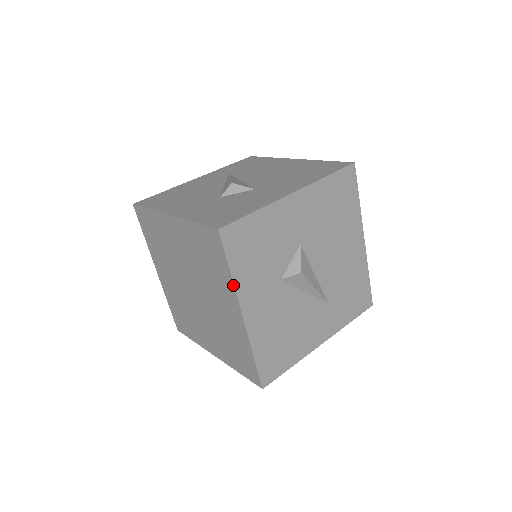
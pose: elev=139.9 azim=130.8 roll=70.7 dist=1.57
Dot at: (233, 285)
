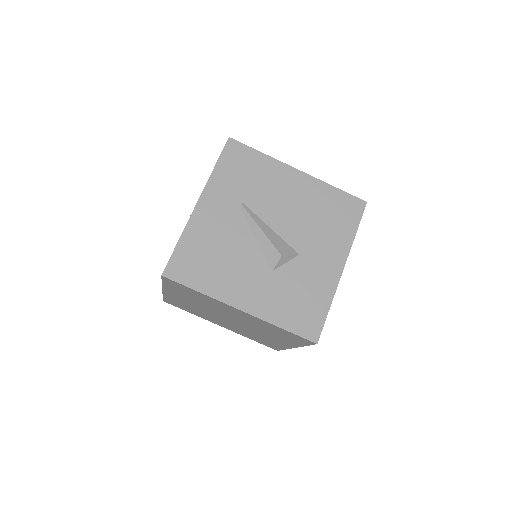
Dot at: (301, 346)
